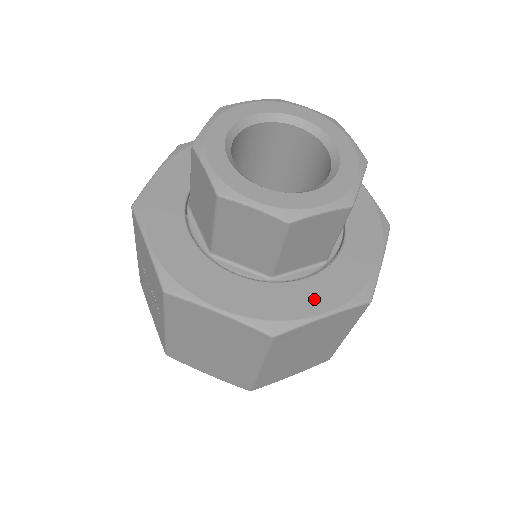
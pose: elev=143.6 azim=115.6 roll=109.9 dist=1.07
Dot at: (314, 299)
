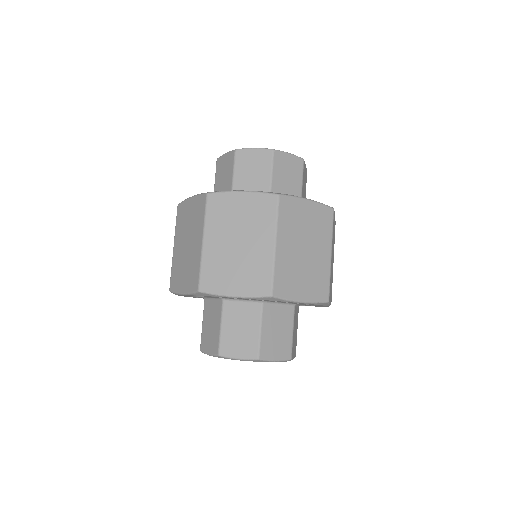
Dot at: occluded
